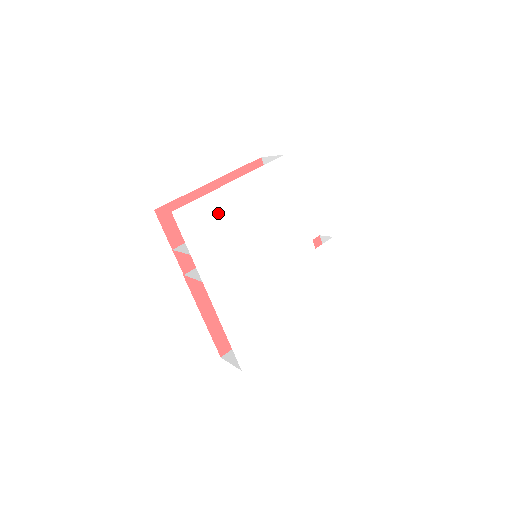
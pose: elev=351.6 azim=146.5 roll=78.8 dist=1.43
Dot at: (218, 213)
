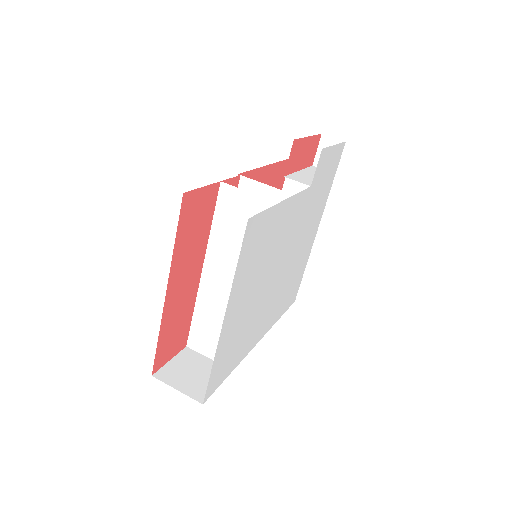
Dot at: (230, 340)
